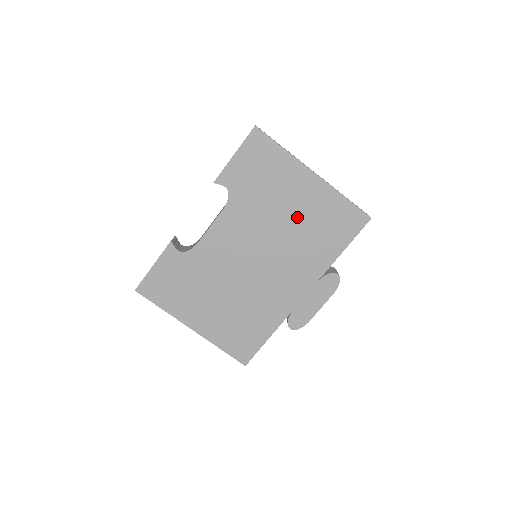
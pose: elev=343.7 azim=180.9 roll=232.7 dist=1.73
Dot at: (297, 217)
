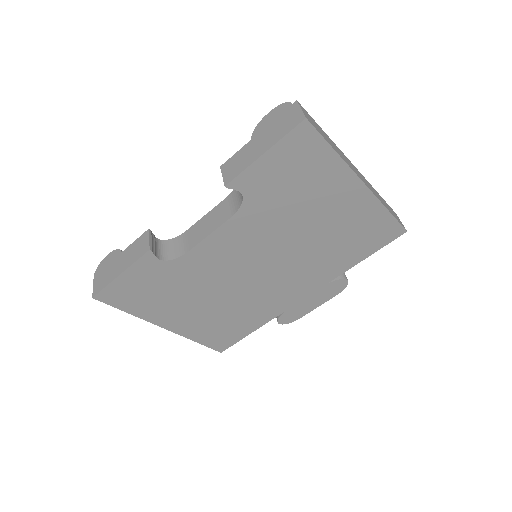
Dot at: (324, 228)
